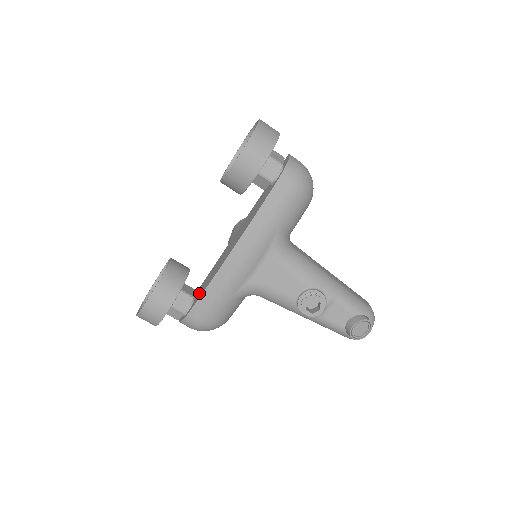
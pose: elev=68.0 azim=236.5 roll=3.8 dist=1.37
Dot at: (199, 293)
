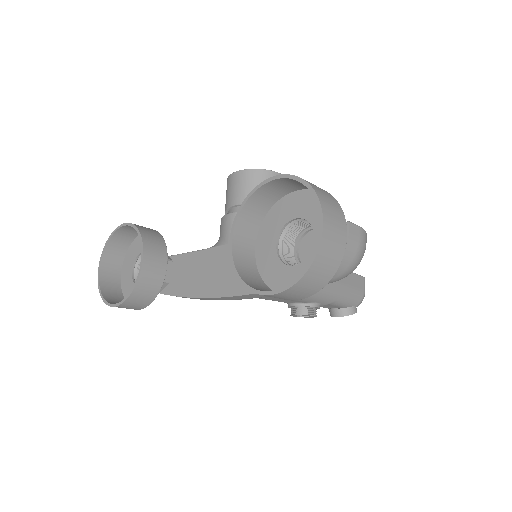
Dot at: (177, 280)
